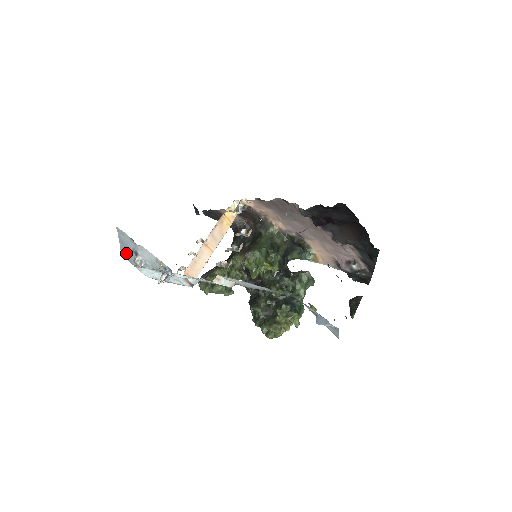
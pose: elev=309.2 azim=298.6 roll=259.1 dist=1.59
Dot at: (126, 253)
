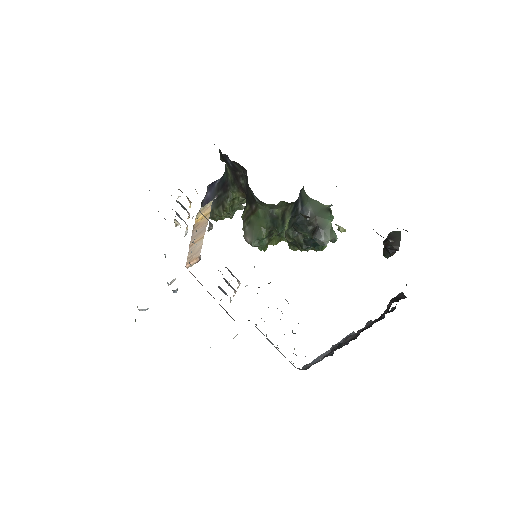
Dot at: occluded
